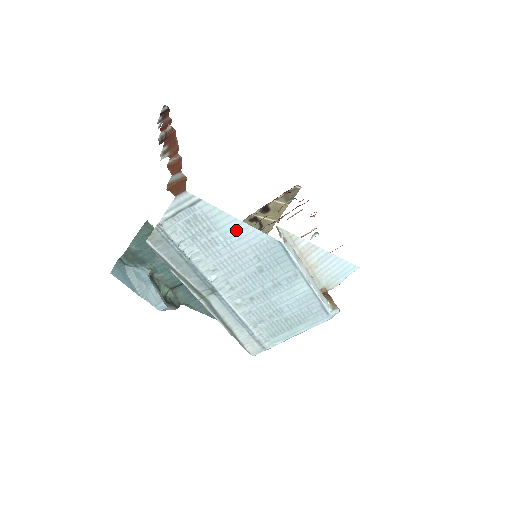
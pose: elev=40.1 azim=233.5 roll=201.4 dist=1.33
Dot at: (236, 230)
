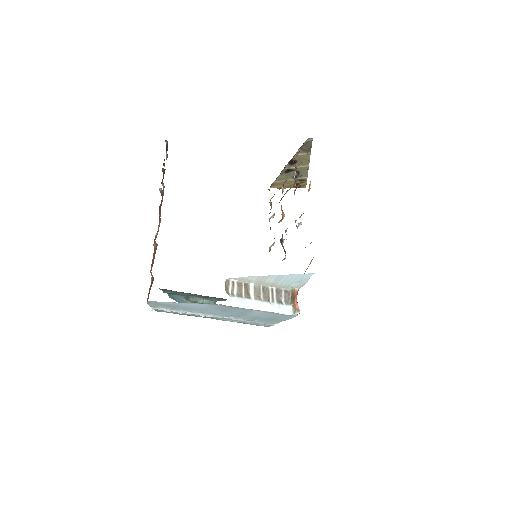
Dot at: (190, 305)
